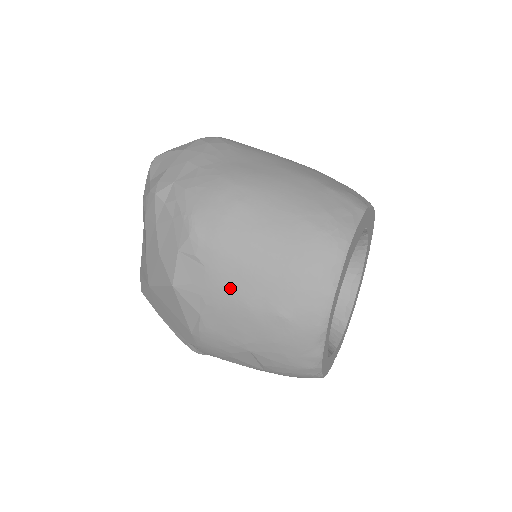
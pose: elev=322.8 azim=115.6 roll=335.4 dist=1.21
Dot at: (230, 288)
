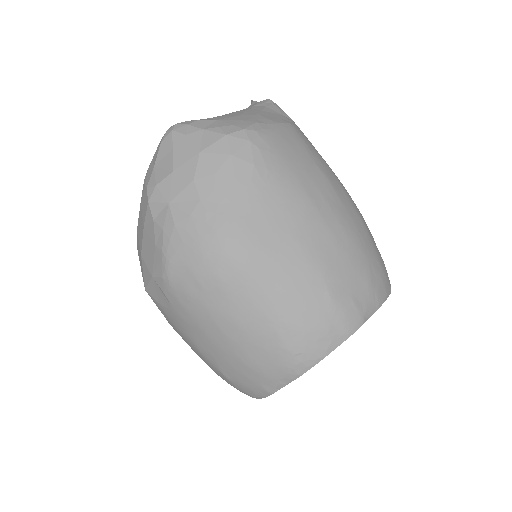
Dot at: (188, 332)
